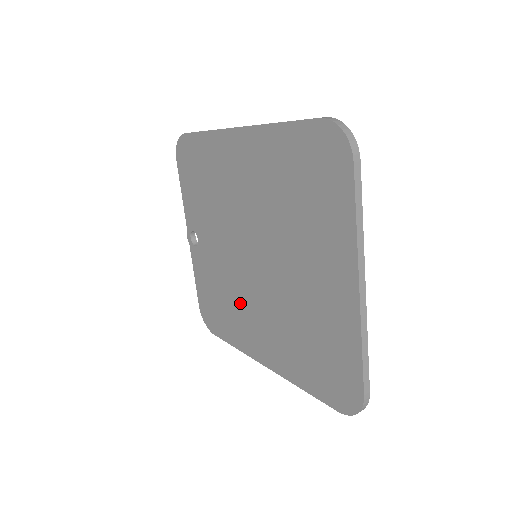
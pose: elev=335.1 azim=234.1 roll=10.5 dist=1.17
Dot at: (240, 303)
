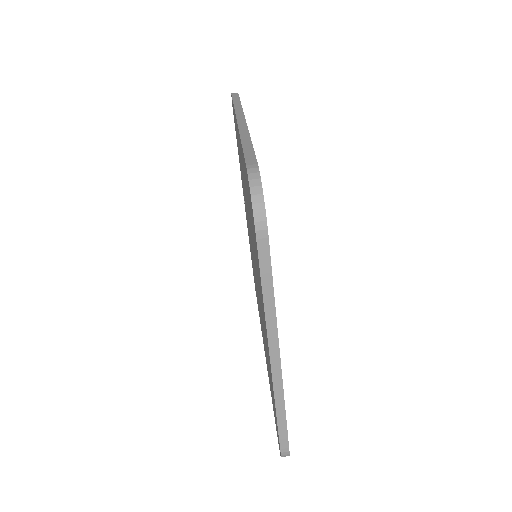
Dot at: occluded
